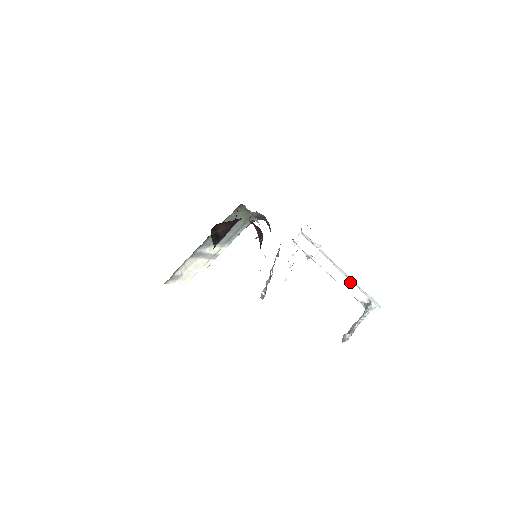
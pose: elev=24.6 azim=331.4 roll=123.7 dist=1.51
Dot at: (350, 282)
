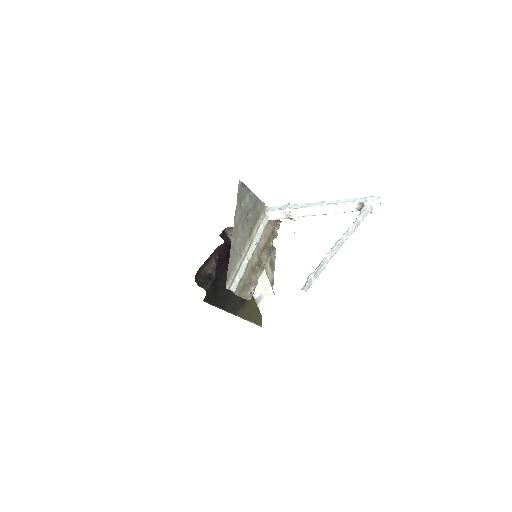
Dot at: (333, 206)
